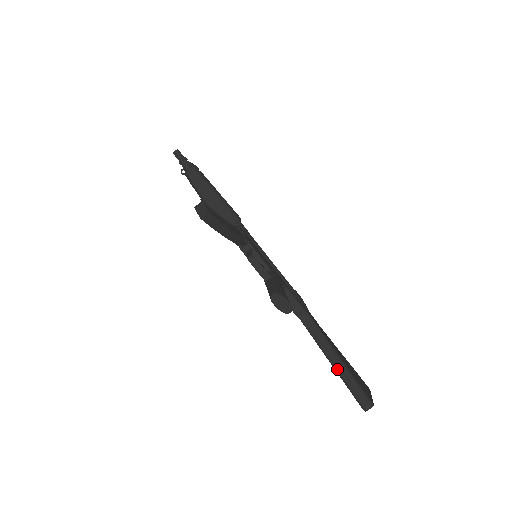
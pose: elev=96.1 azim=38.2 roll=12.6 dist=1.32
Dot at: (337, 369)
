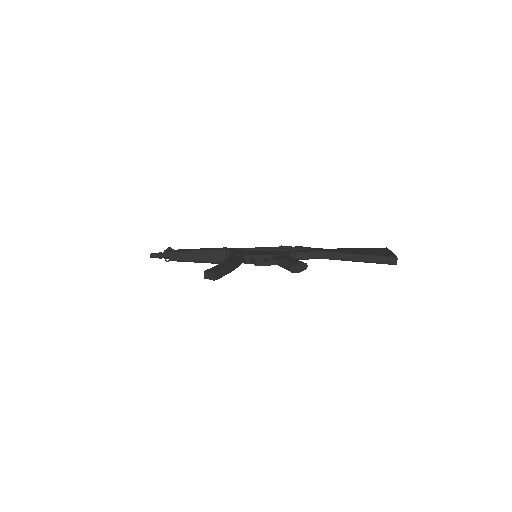
Dot at: (360, 261)
